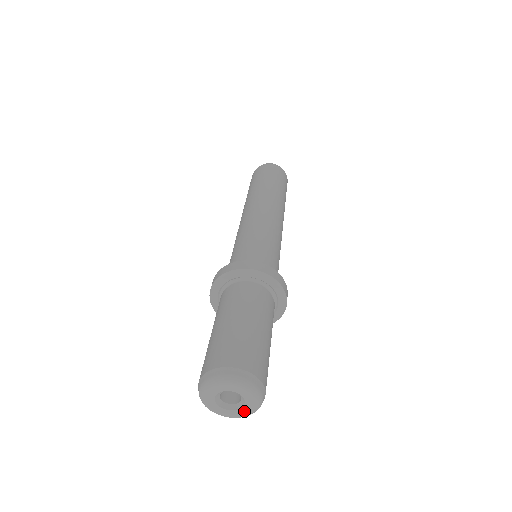
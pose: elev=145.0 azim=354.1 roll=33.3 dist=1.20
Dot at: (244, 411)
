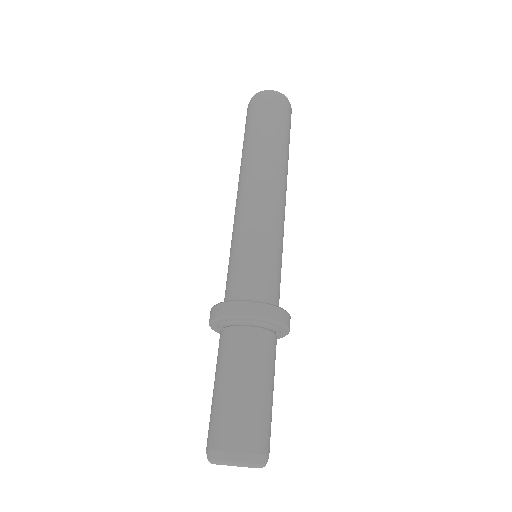
Dot at: occluded
